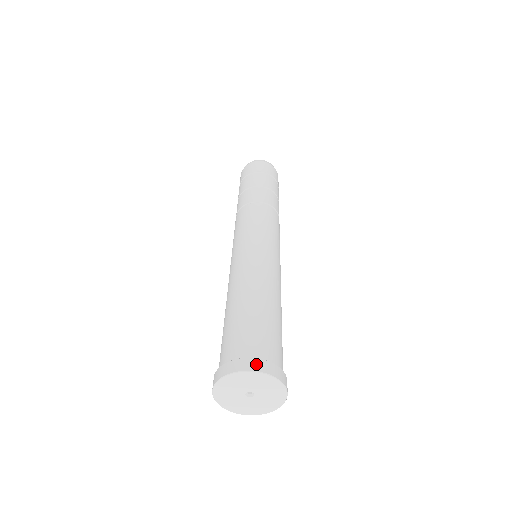
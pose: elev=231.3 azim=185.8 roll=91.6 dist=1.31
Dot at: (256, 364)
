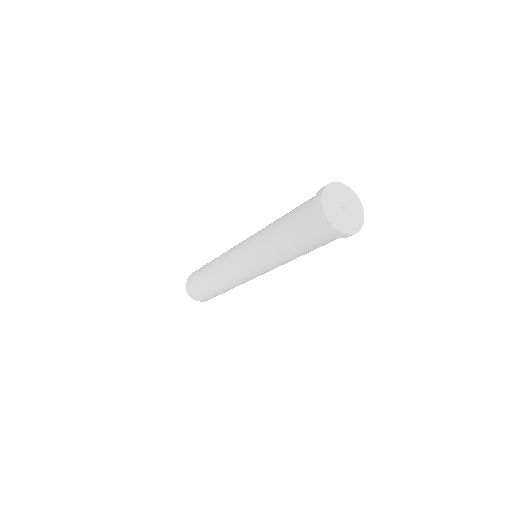
Dot at: occluded
